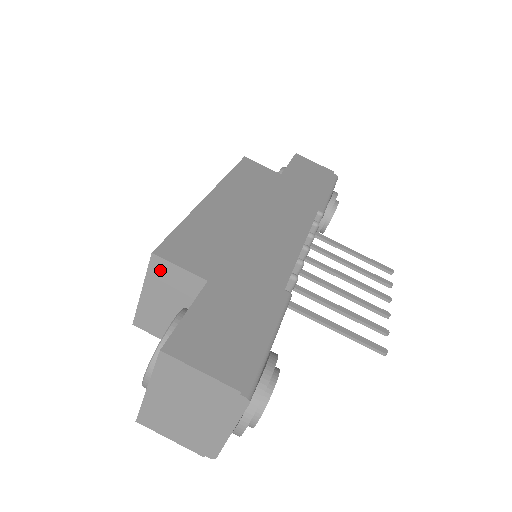
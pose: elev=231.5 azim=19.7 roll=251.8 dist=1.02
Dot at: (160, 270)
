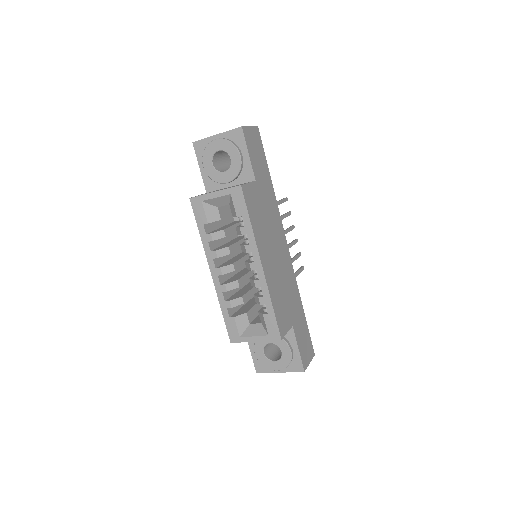
Dot at: occluded
